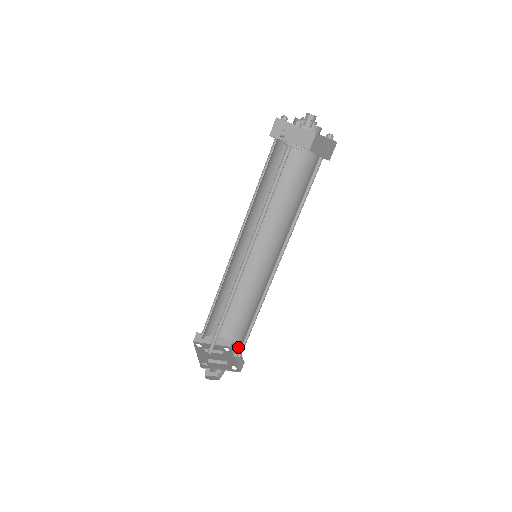
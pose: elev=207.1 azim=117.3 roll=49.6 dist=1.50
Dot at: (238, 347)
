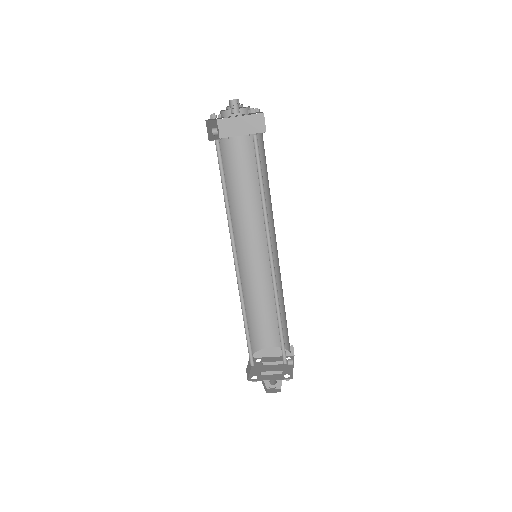
Dot at: occluded
